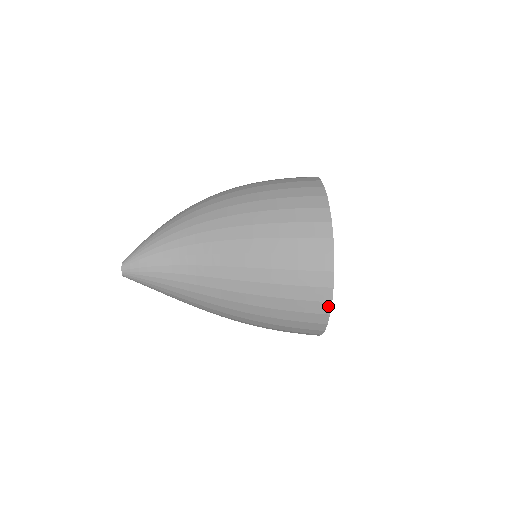
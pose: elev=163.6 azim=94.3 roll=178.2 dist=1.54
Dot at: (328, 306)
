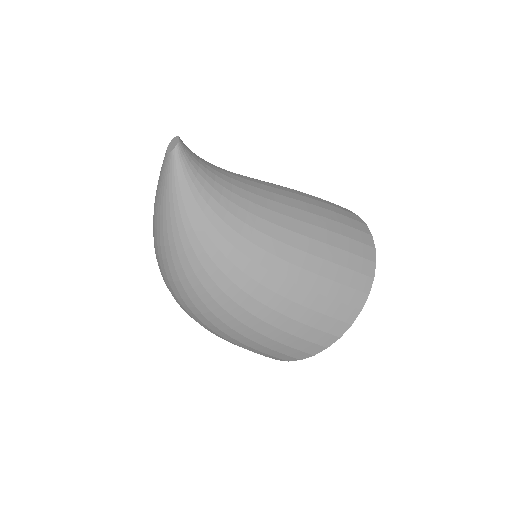
Dot at: (373, 252)
